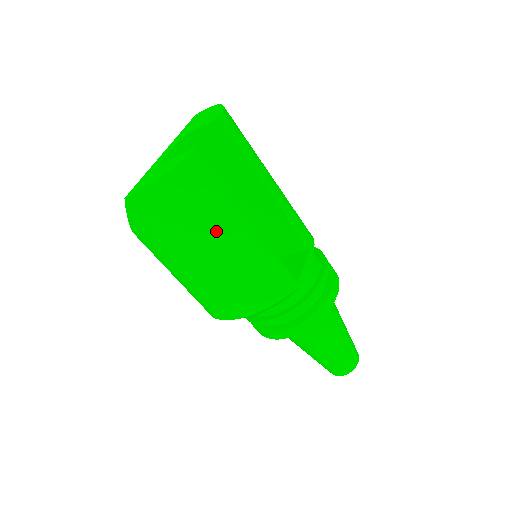
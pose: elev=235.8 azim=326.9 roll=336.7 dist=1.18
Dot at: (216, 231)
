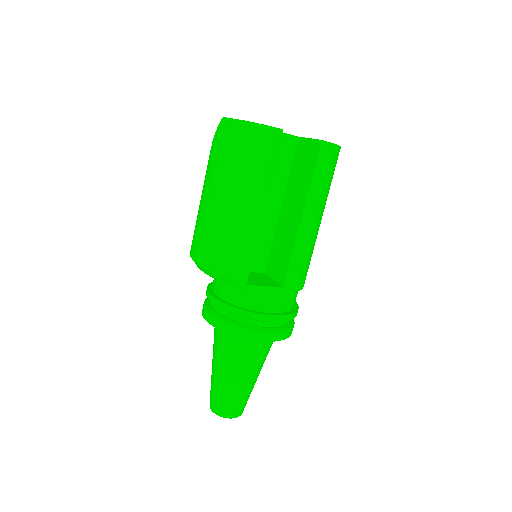
Dot at: (238, 186)
